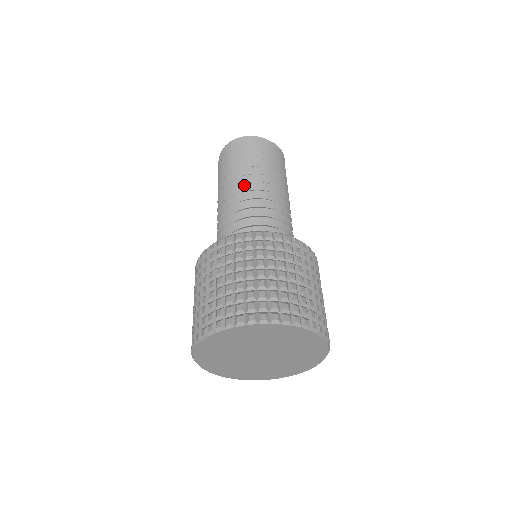
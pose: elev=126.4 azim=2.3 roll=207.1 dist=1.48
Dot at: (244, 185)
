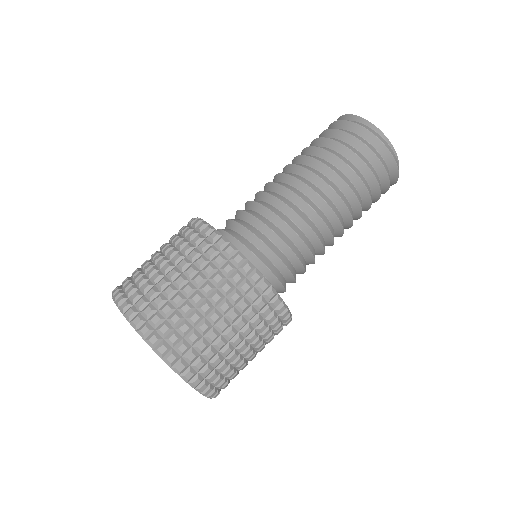
Dot at: (315, 193)
